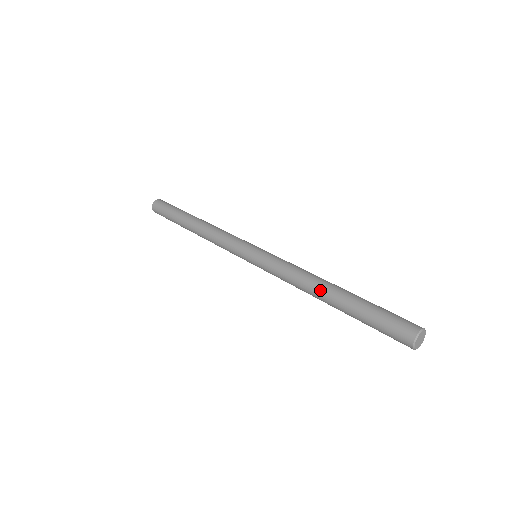
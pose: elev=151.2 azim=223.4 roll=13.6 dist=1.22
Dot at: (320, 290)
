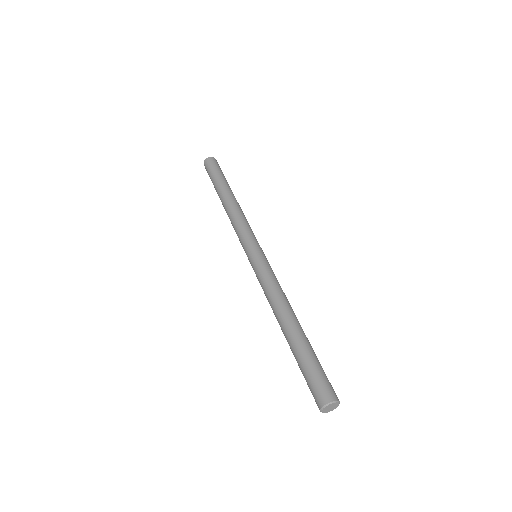
Dot at: (281, 319)
